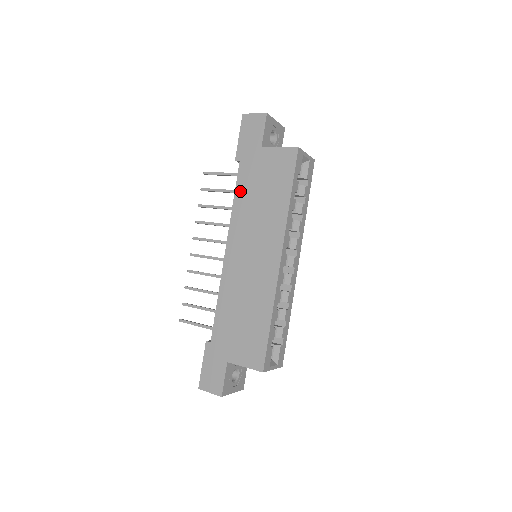
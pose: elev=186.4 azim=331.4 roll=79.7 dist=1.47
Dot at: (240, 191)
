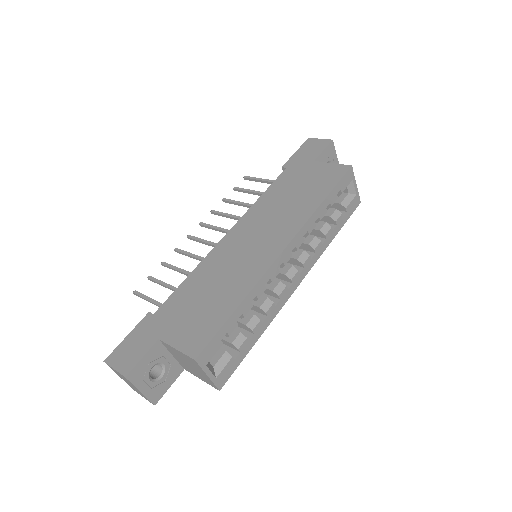
Dot at: (273, 189)
